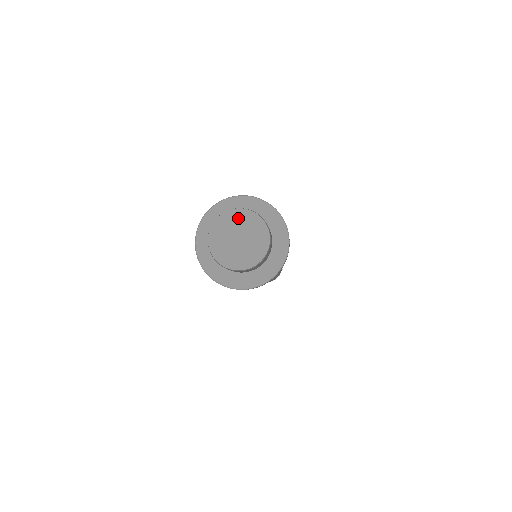
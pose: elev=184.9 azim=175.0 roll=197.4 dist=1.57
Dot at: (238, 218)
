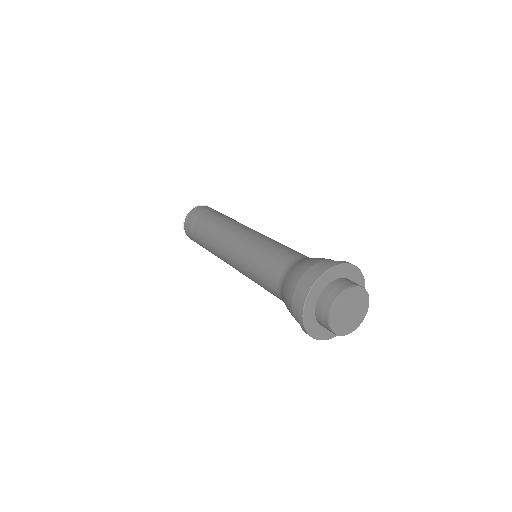
Dot at: (362, 298)
